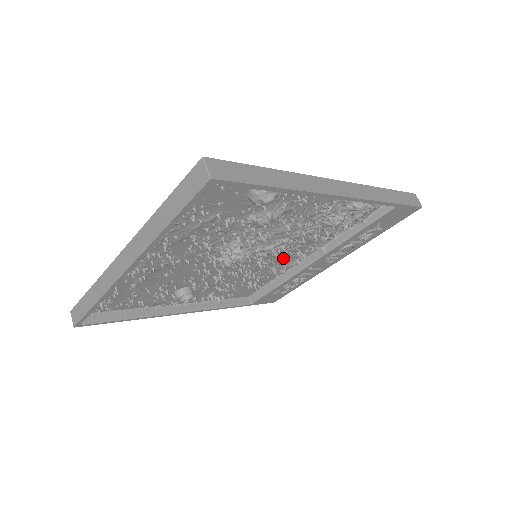
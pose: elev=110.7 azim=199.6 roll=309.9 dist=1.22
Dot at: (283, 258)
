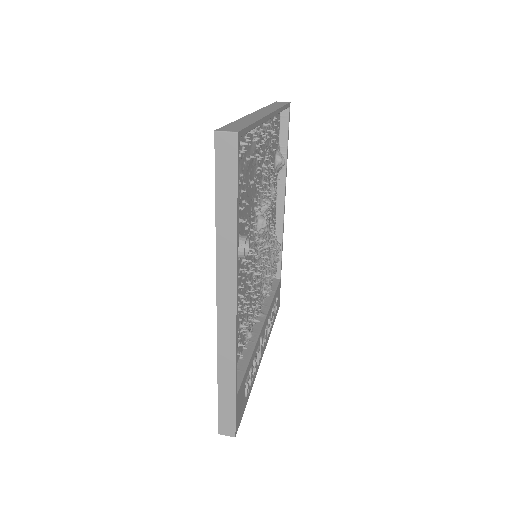
Dot at: (254, 297)
